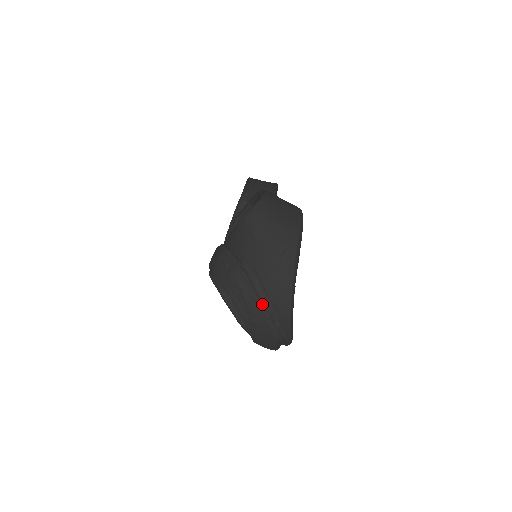
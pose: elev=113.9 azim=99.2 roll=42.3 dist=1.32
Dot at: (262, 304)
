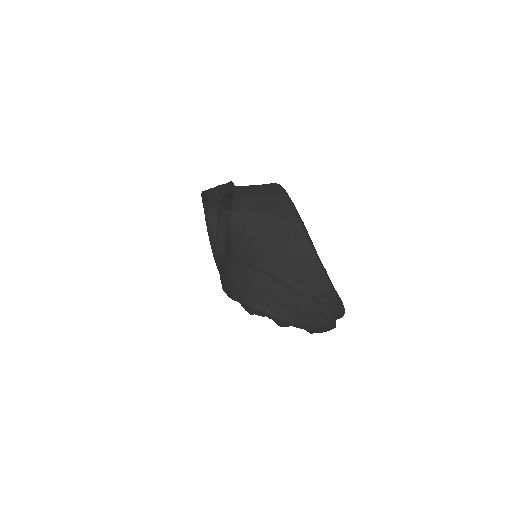
Dot at: (298, 292)
